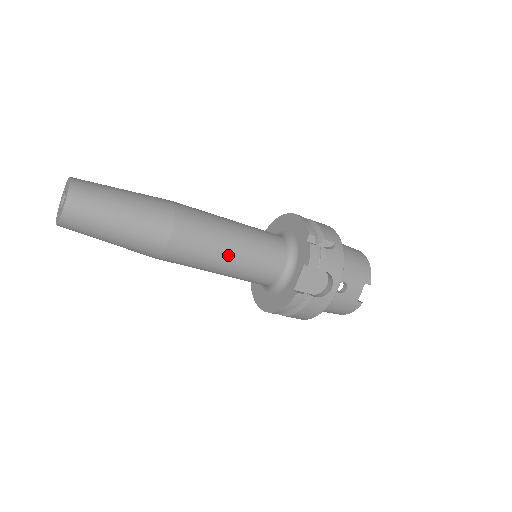
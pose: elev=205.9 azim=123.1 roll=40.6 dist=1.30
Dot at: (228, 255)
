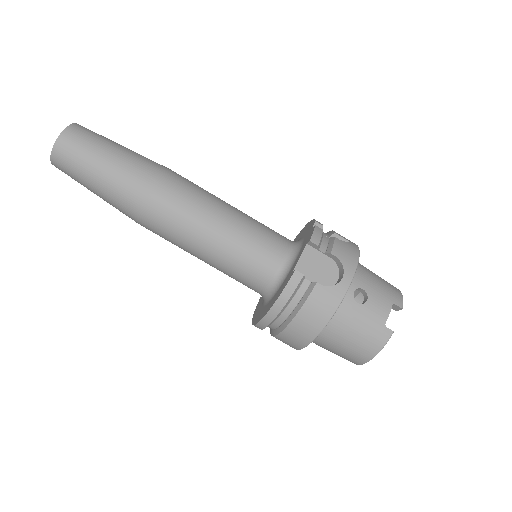
Dot at: (217, 221)
